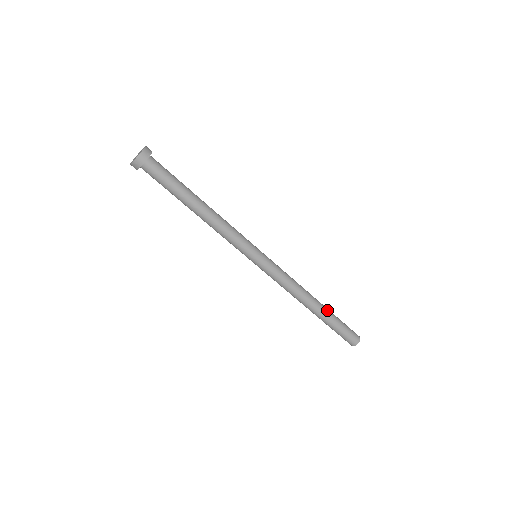
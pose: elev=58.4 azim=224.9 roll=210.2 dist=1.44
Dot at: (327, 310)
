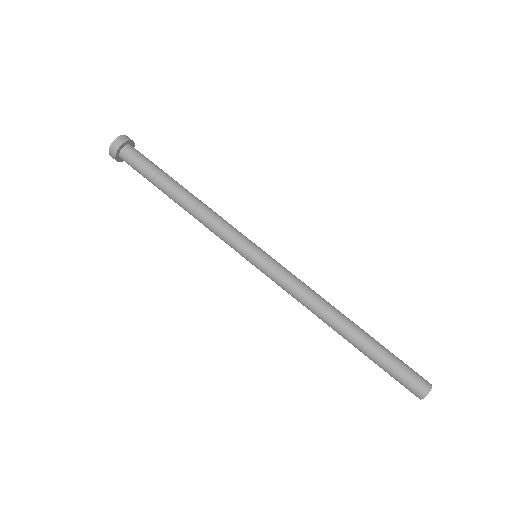
Dot at: occluded
